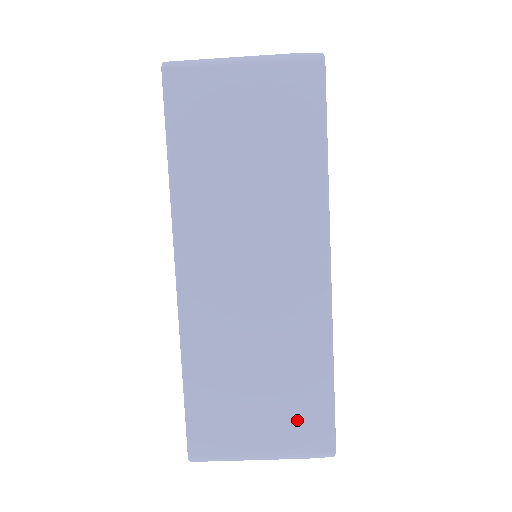
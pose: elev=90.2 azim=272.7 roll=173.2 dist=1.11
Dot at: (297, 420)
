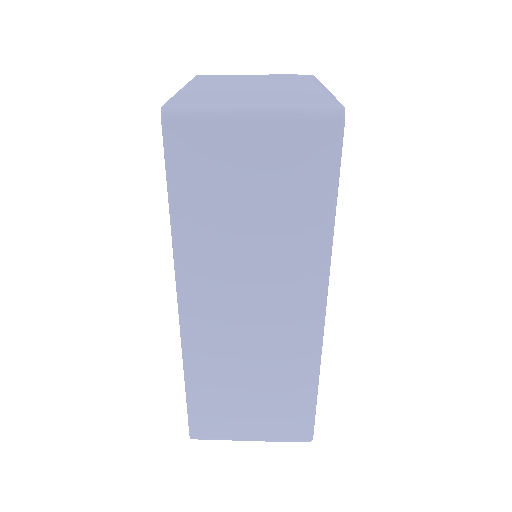
Dot at: (283, 419)
